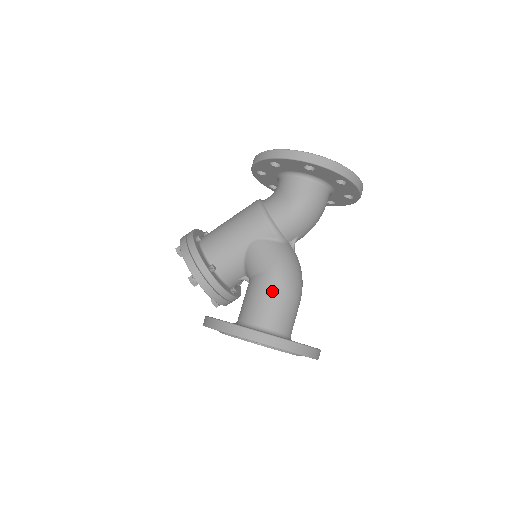
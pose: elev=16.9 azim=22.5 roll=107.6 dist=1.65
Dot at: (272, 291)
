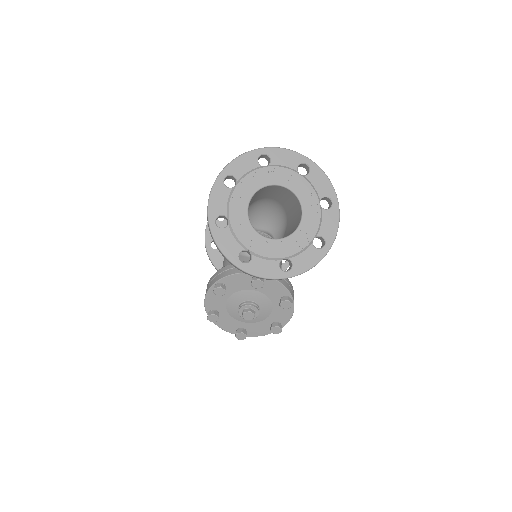
Dot at: occluded
